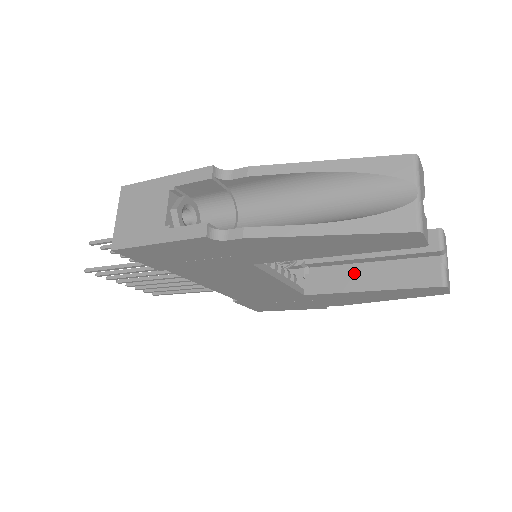
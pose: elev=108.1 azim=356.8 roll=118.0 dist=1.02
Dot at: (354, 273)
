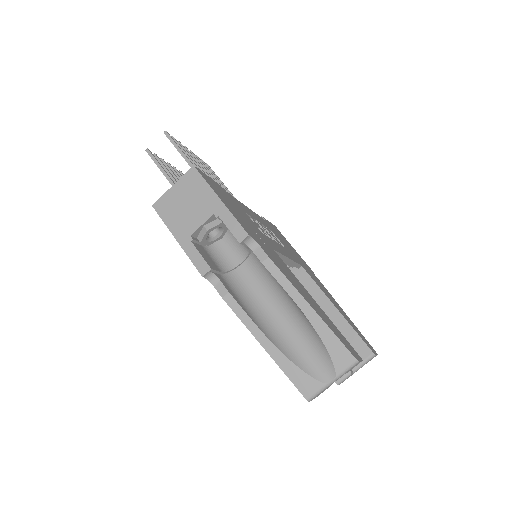
Dot at: occluded
